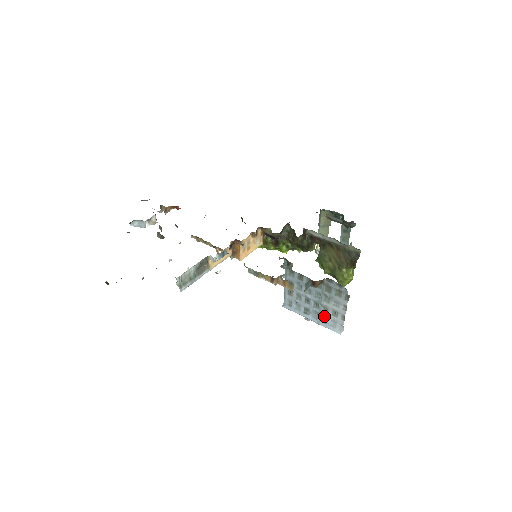
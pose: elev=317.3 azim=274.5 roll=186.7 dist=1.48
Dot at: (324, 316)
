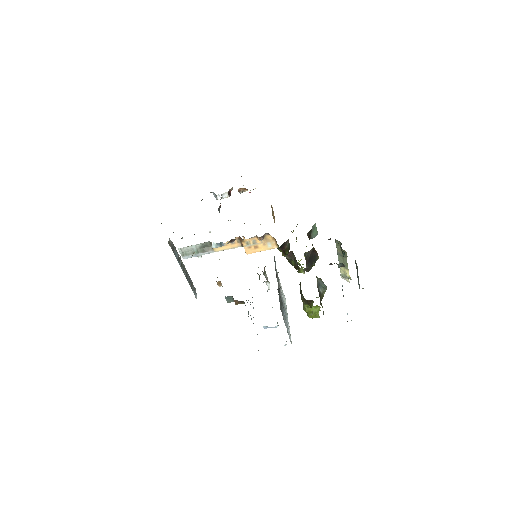
Dot at: occluded
